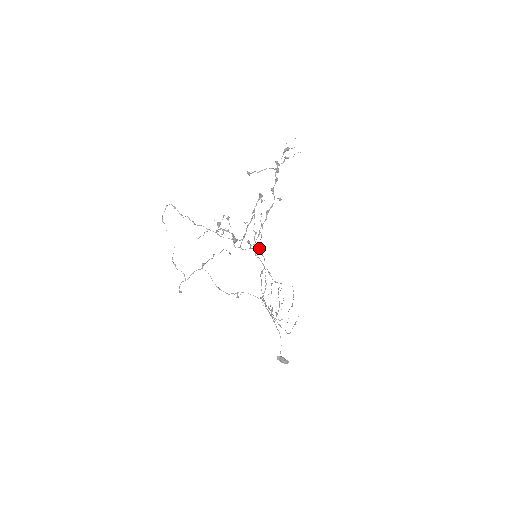
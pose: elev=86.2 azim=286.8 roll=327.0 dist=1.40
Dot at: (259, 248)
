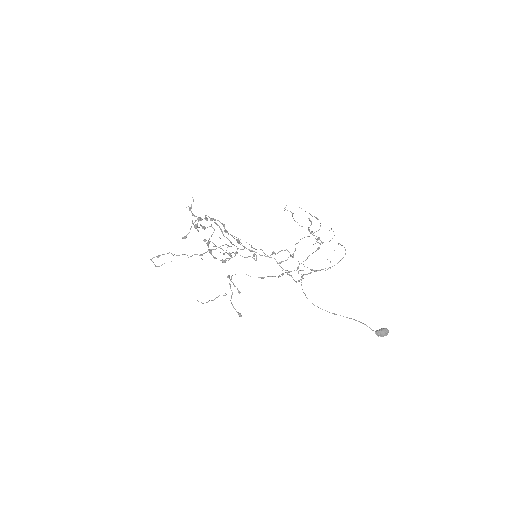
Dot at: occluded
